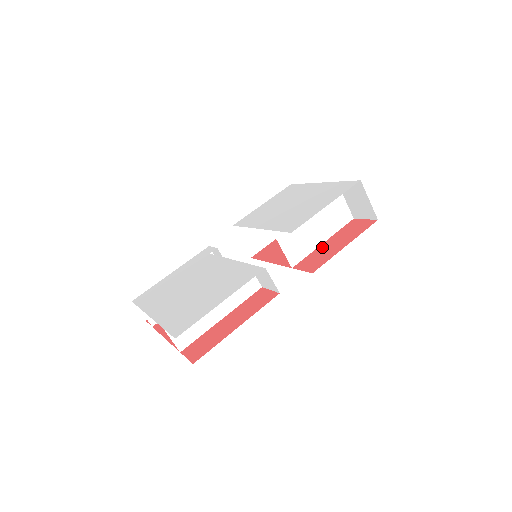
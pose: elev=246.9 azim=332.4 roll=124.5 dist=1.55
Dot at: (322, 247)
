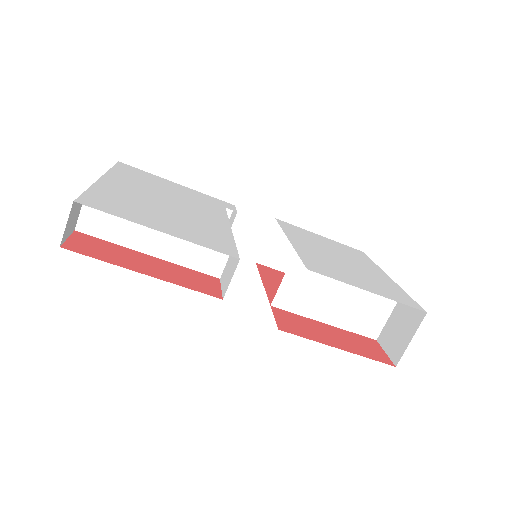
Dot at: (318, 324)
